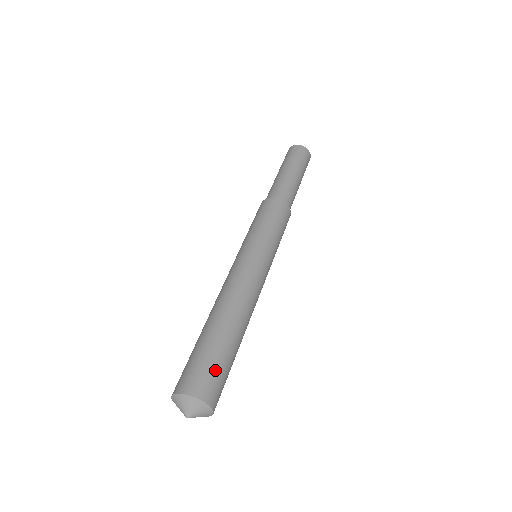
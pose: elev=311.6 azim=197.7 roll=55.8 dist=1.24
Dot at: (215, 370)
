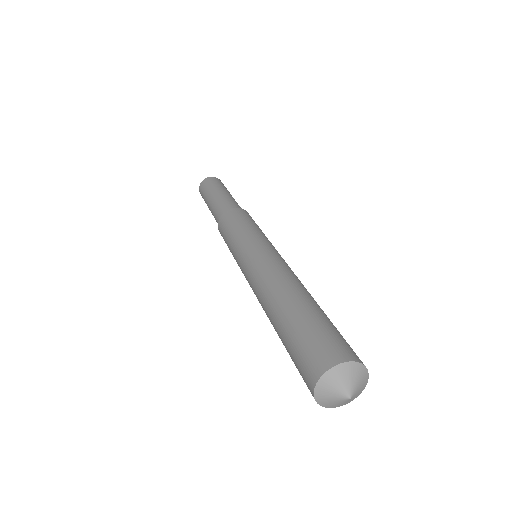
Dot at: (327, 333)
